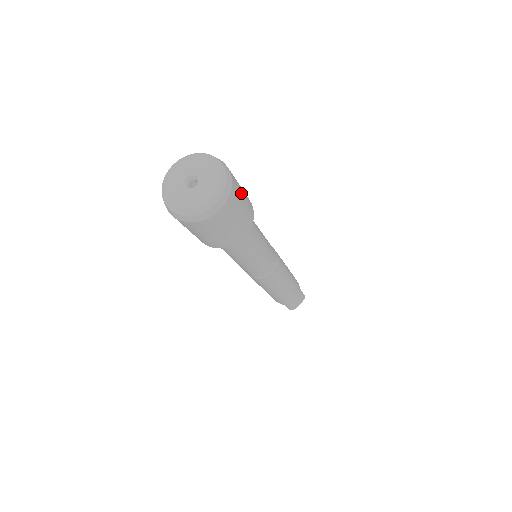
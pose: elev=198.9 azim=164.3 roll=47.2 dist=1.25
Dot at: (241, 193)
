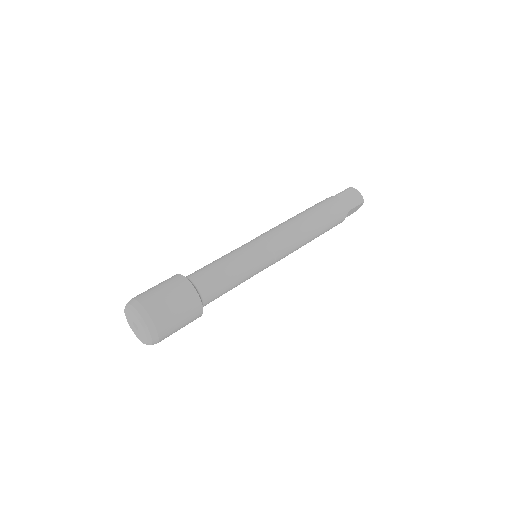
Dot at: (173, 314)
